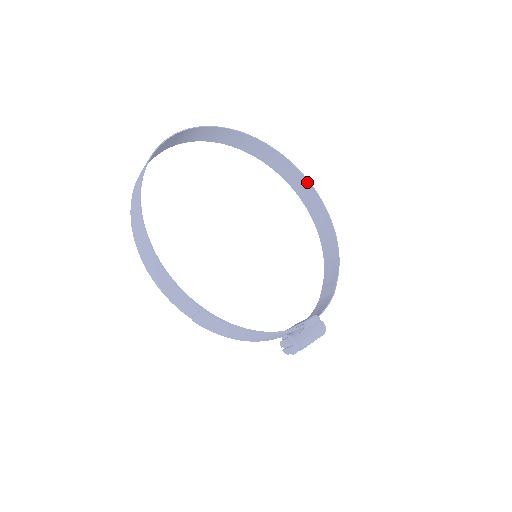
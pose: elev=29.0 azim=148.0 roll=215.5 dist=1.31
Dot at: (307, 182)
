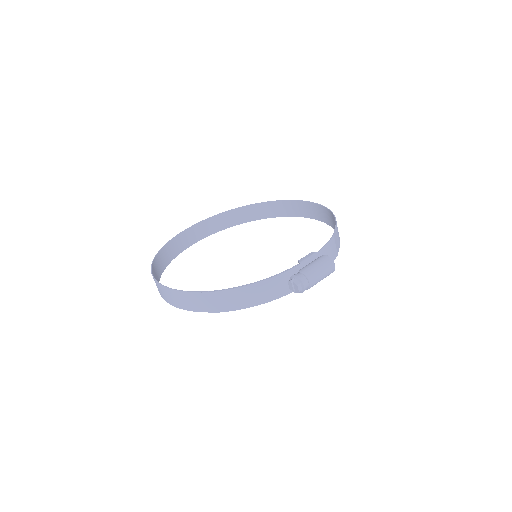
Dot at: (295, 202)
